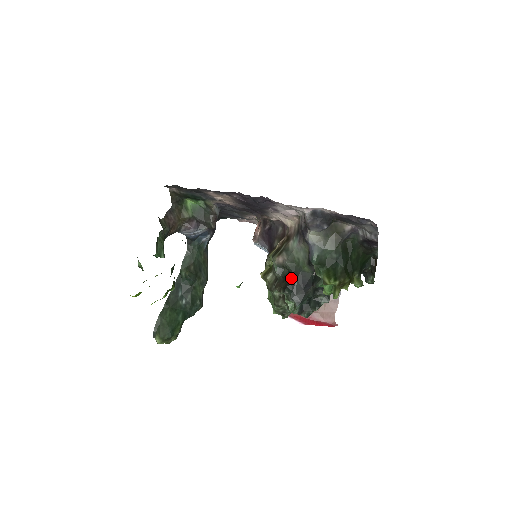
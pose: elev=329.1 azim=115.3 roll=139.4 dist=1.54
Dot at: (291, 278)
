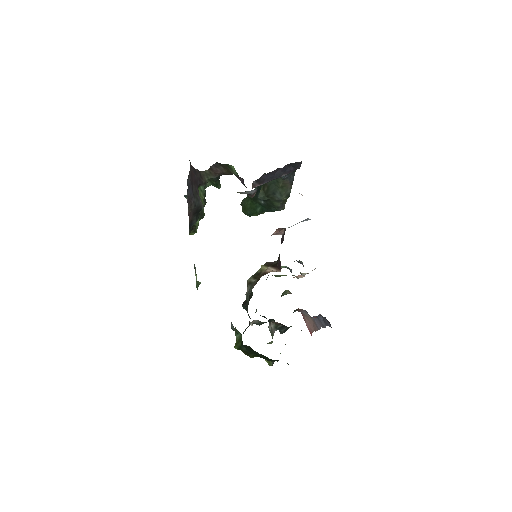
Dot at: occluded
